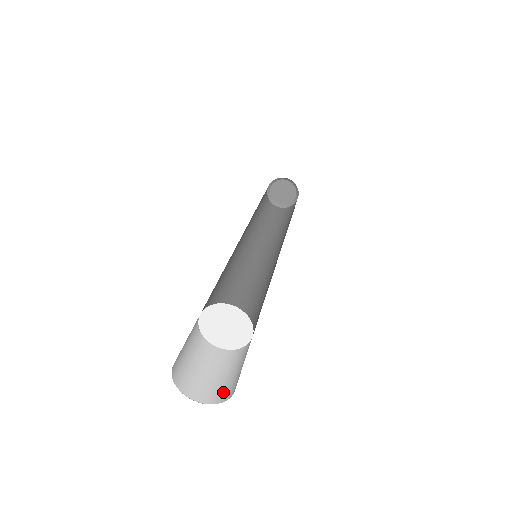
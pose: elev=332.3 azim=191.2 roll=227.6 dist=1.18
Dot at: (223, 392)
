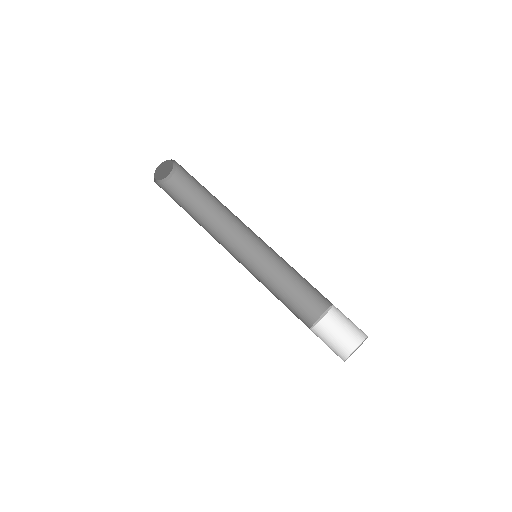
Dot at: (361, 332)
